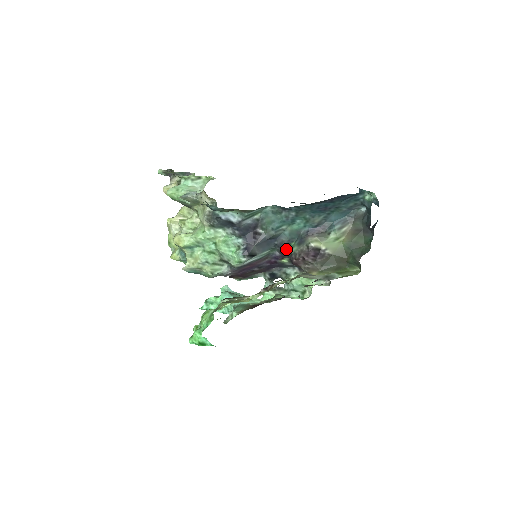
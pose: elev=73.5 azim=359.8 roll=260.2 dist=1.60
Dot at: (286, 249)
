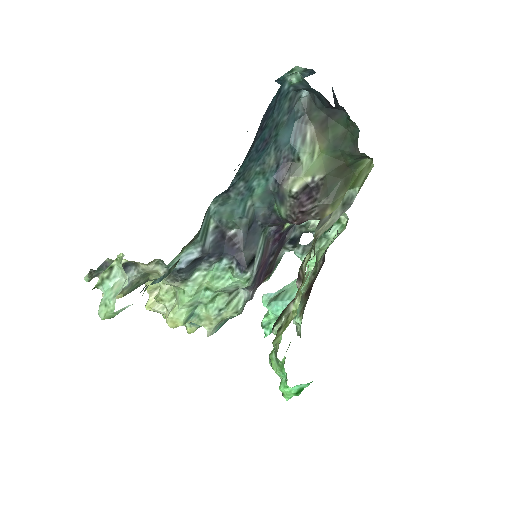
Dot at: (276, 218)
